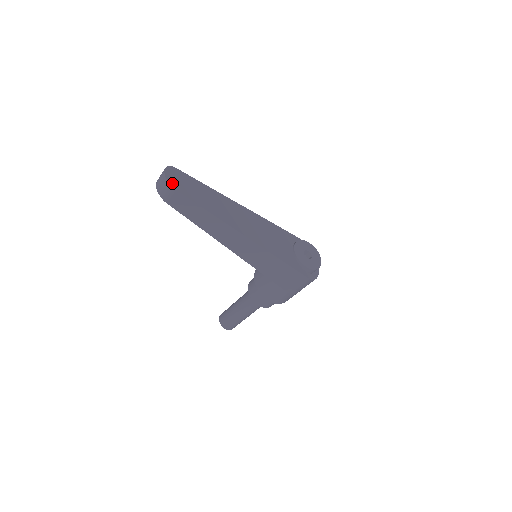
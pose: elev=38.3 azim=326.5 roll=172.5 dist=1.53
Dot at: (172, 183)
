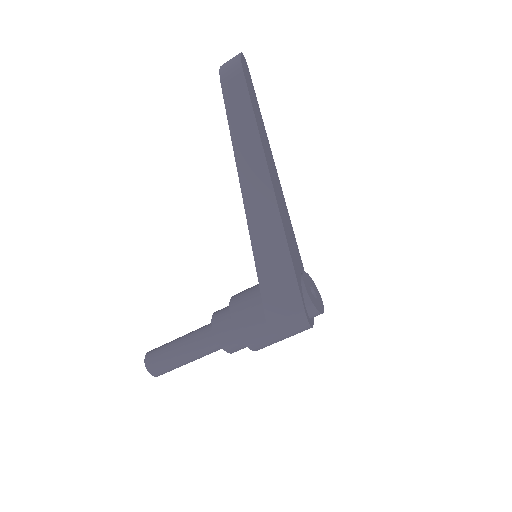
Dot at: (243, 64)
